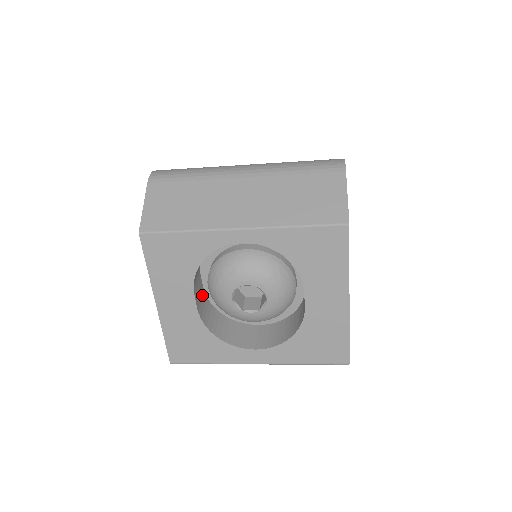
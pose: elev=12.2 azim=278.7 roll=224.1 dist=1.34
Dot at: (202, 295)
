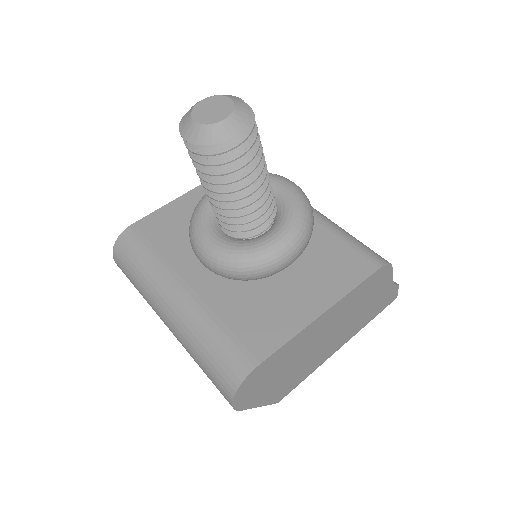
Dot at: occluded
